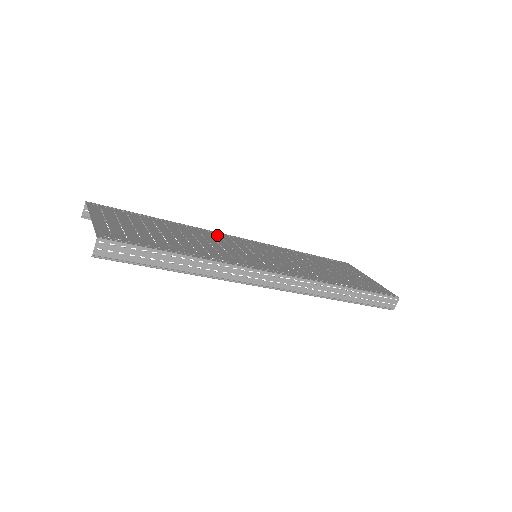
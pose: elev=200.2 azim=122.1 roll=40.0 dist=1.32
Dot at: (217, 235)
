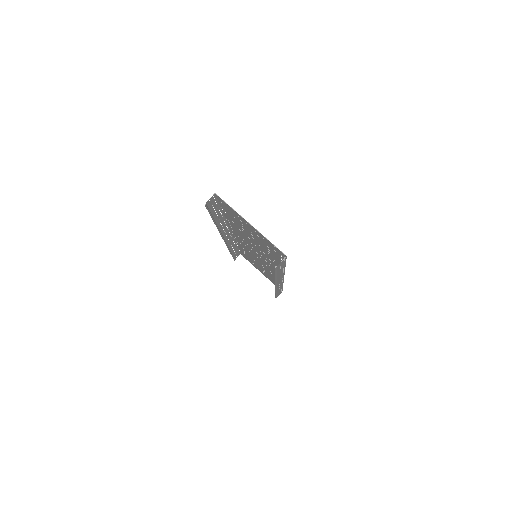
Dot at: (236, 232)
